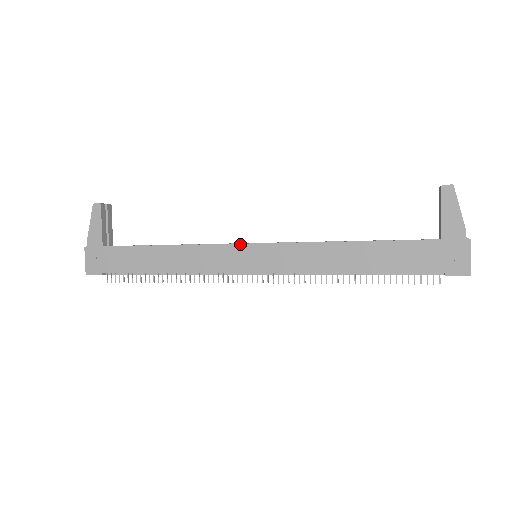
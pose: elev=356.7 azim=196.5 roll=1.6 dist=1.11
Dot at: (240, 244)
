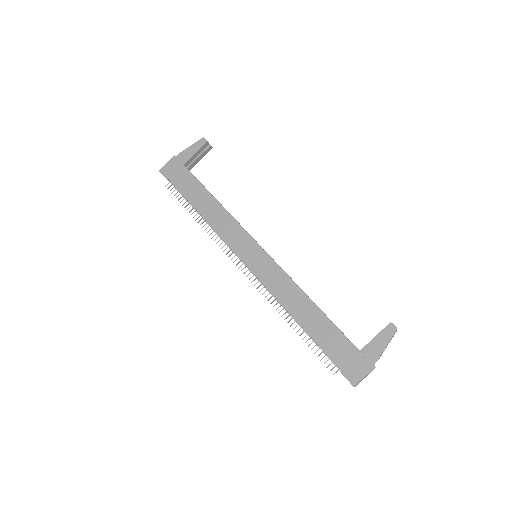
Dot at: (254, 240)
